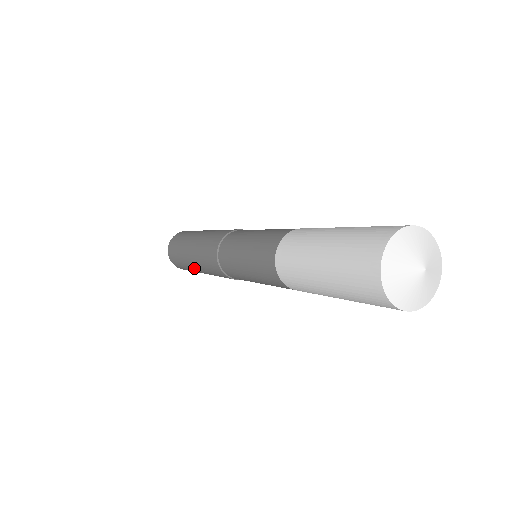
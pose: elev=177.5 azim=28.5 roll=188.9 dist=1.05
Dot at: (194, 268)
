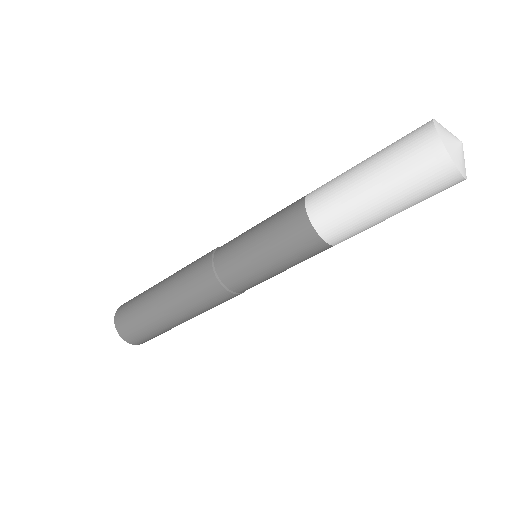
Dot at: (157, 301)
